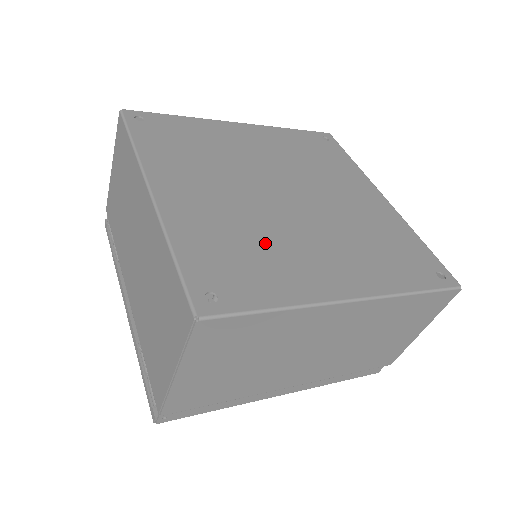
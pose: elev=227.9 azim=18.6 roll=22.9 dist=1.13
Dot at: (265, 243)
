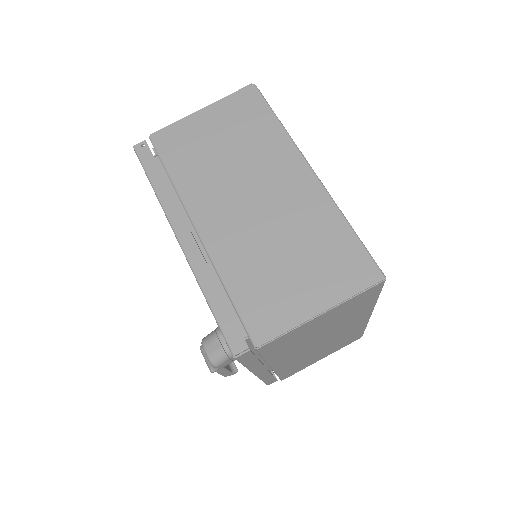
Dot at: occluded
